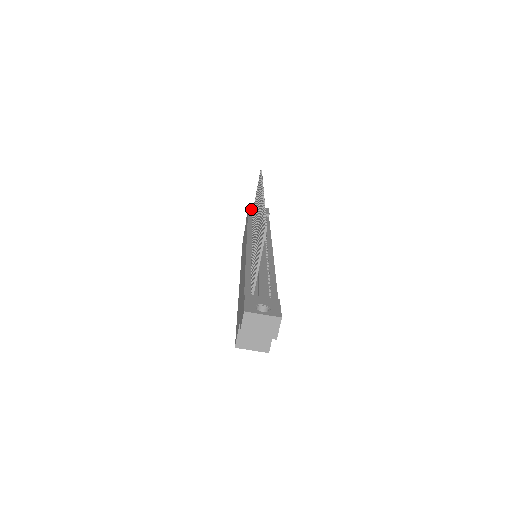
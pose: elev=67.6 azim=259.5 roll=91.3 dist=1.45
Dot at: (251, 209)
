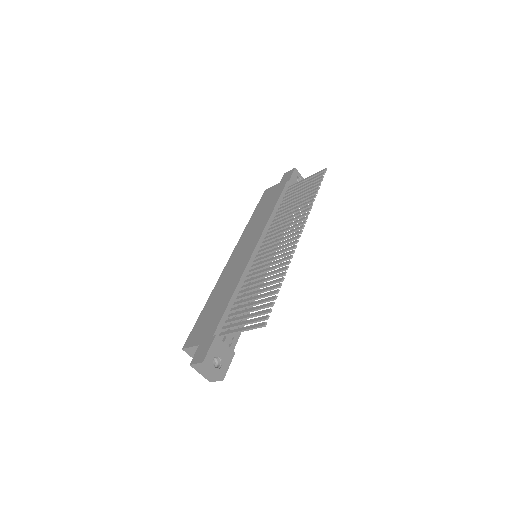
Dot at: (292, 179)
